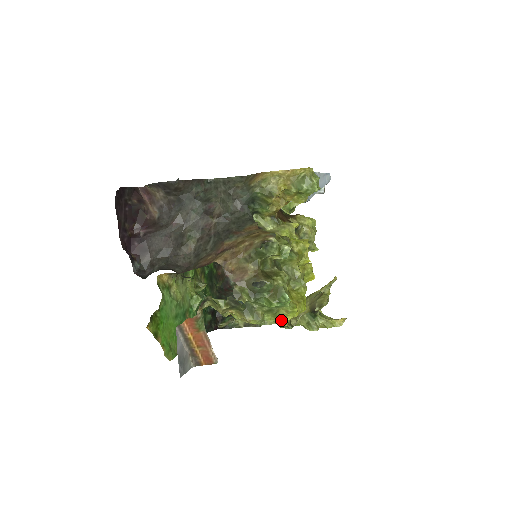
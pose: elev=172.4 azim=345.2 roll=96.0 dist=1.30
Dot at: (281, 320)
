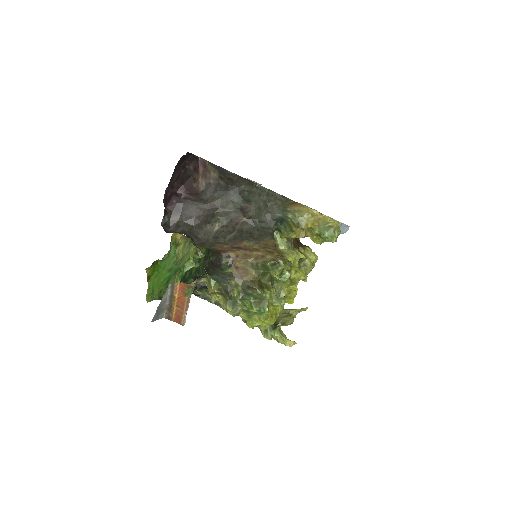
Dot at: (251, 322)
